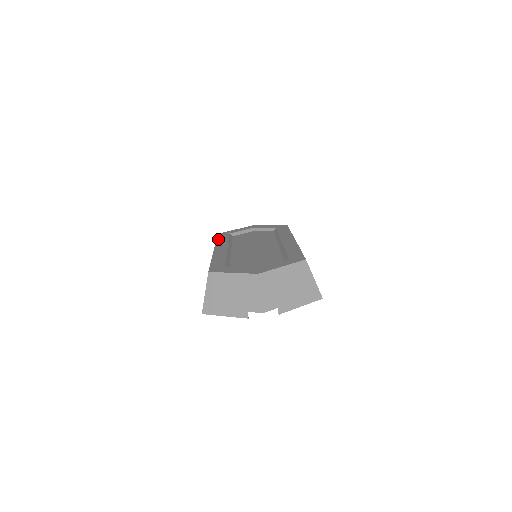
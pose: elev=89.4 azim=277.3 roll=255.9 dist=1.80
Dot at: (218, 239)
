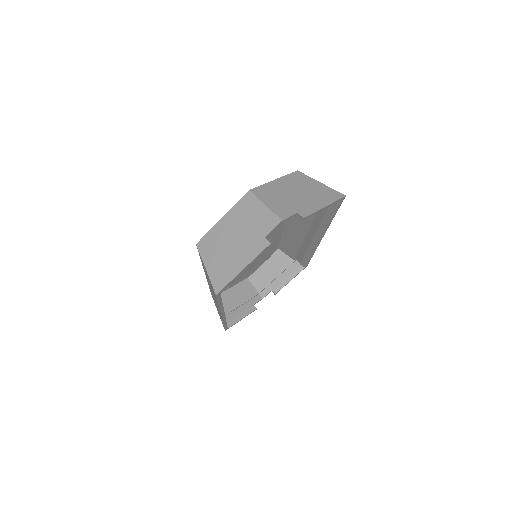
Dot at: occluded
